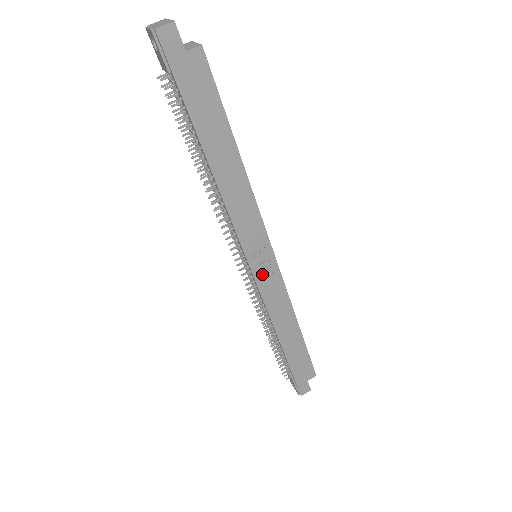
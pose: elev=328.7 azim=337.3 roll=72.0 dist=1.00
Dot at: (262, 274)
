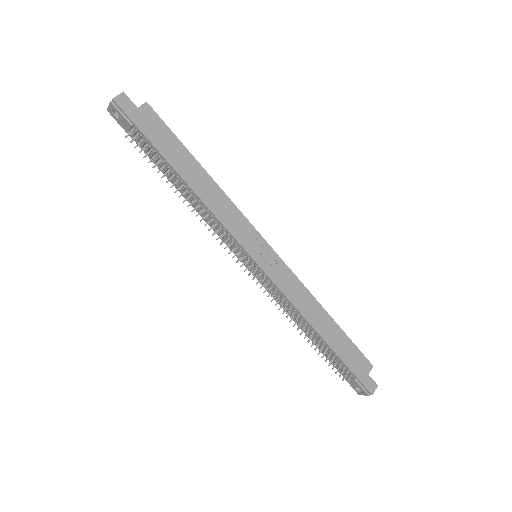
Dot at: (267, 265)
